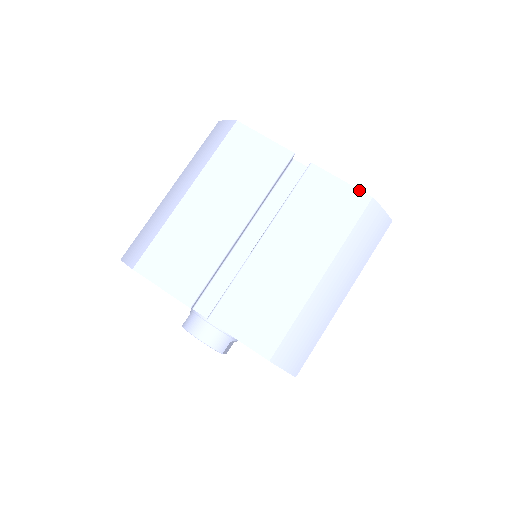
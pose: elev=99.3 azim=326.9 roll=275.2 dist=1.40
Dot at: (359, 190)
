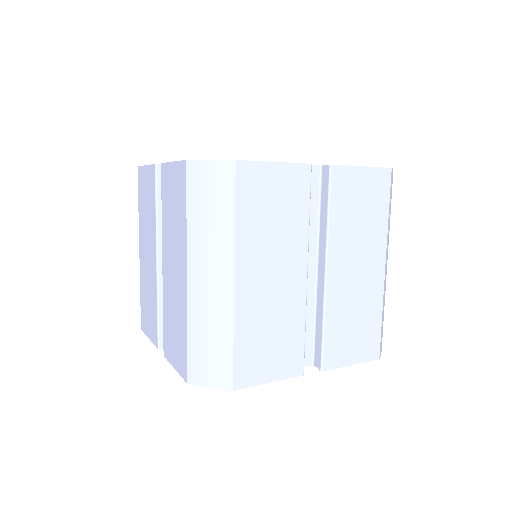
Dot at: (180, 161)
